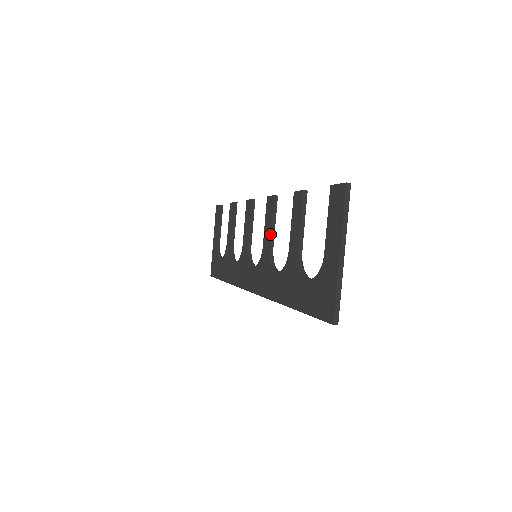
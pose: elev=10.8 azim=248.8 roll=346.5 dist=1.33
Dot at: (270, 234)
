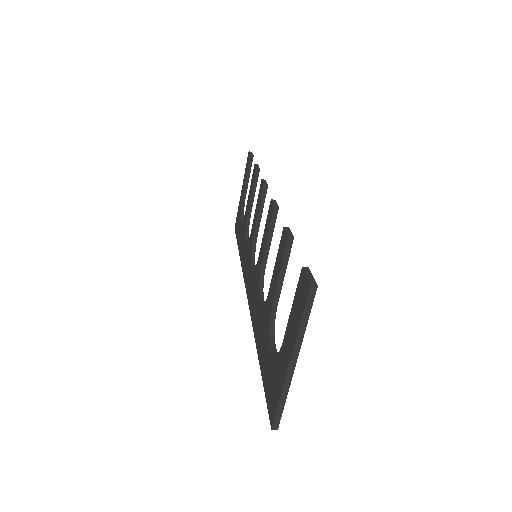
Dot at: (264, 250)
